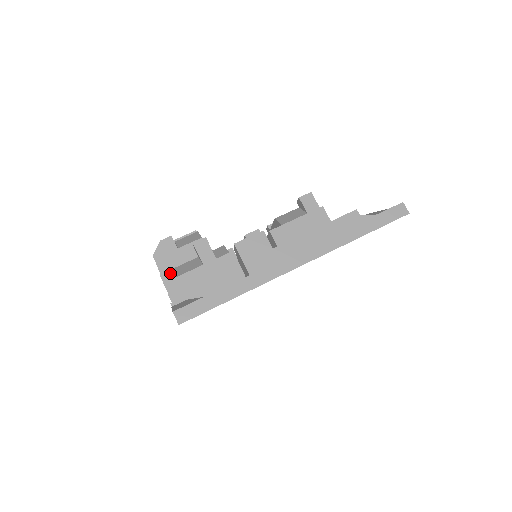
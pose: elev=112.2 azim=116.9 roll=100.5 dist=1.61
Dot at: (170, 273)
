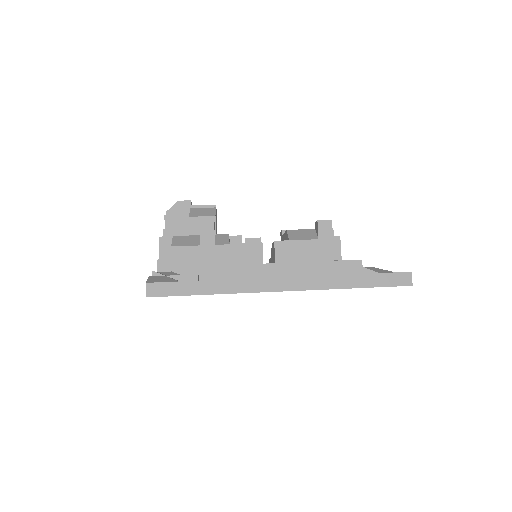
Dot at: (169, 239)
